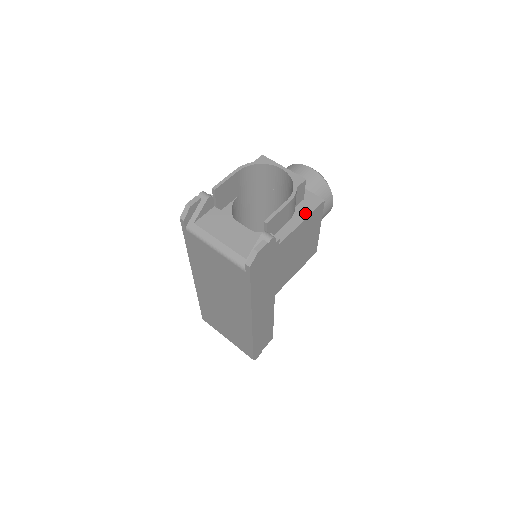
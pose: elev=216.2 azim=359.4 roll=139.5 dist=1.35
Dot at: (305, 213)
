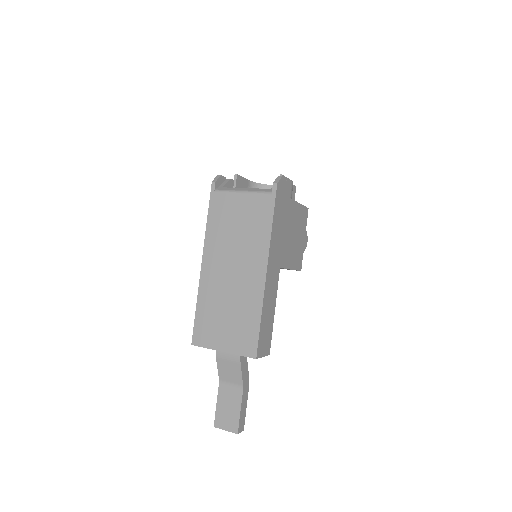
Dot at: occluded
